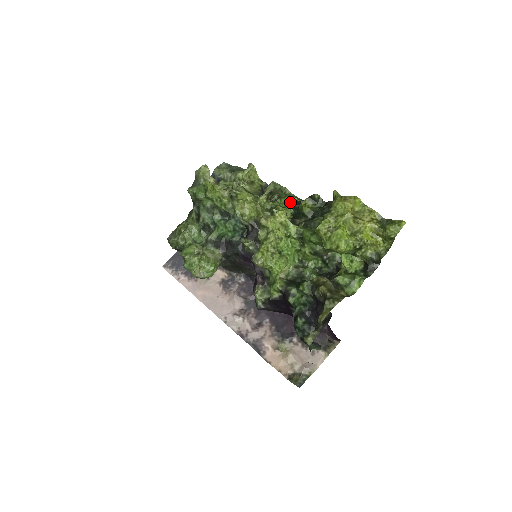
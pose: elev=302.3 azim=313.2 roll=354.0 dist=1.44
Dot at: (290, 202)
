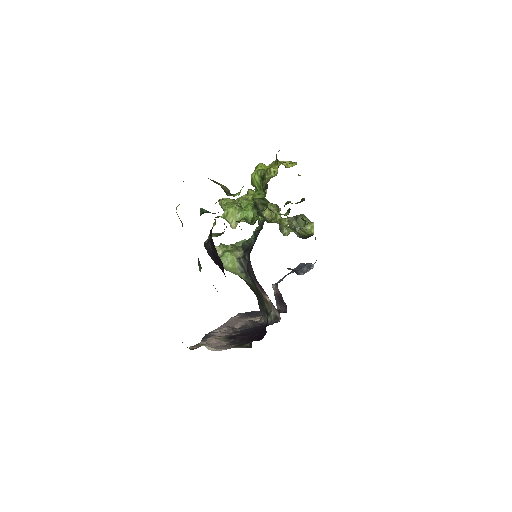
Dot at: occluded
